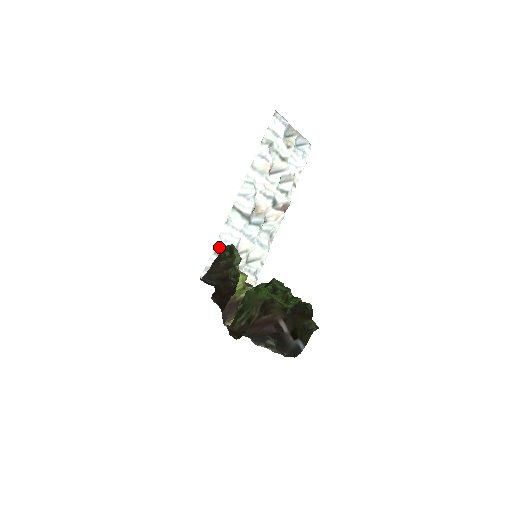
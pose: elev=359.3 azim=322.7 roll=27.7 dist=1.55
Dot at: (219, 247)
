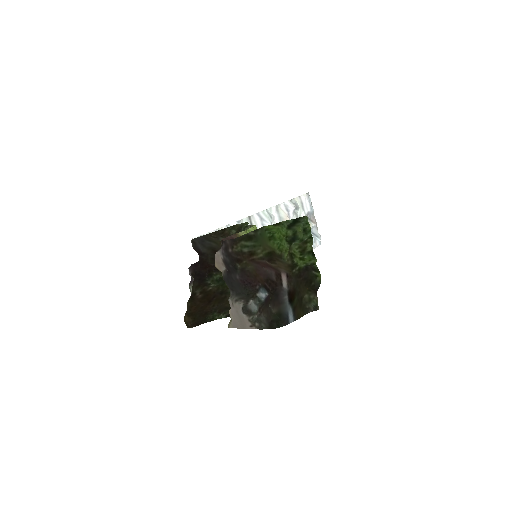
Dot at: occluded
